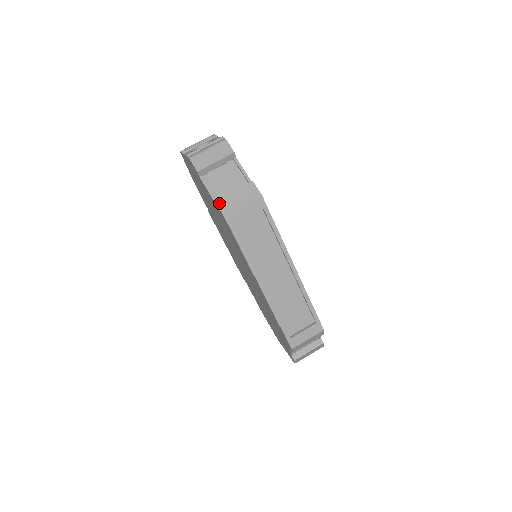
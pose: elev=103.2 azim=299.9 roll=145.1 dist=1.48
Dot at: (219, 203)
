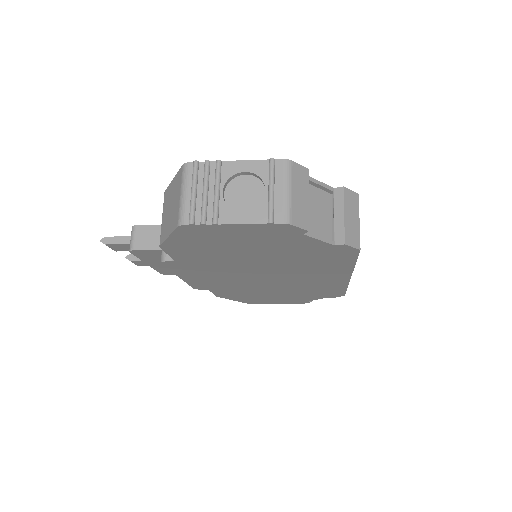
Dot at: (349, 242)
